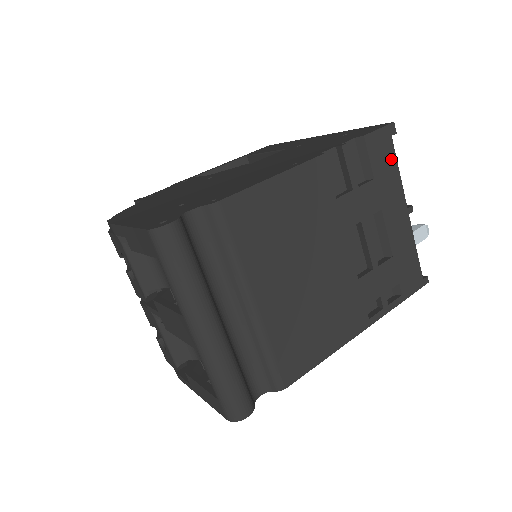
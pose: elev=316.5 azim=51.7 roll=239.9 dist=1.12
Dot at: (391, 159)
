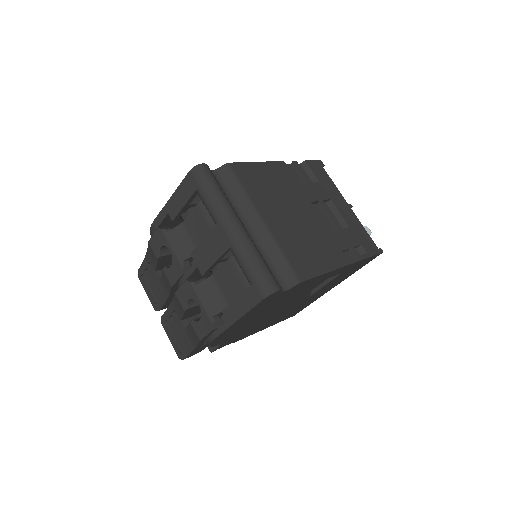
Dot at: (326, 176)
